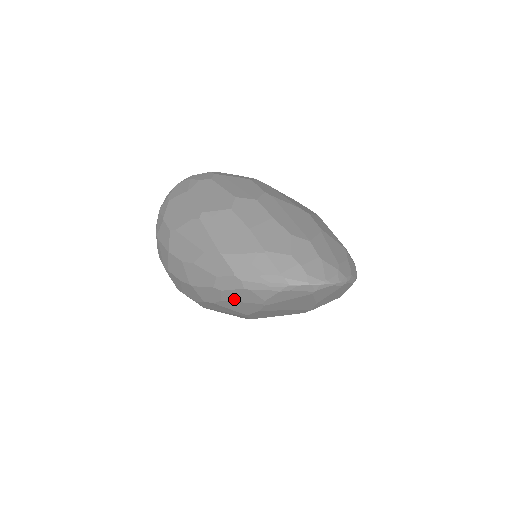
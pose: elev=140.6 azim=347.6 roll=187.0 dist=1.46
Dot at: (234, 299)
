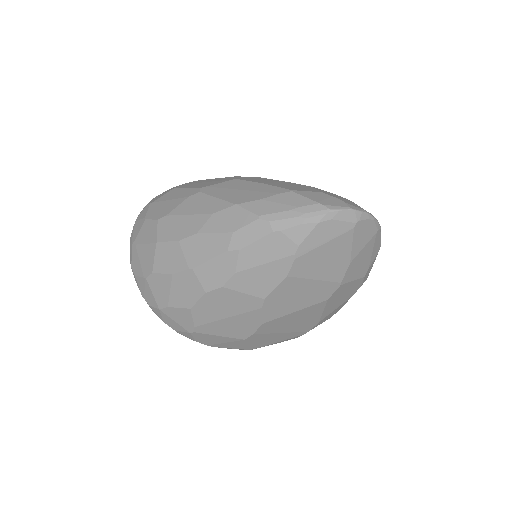
Dot at: (255, 261)
